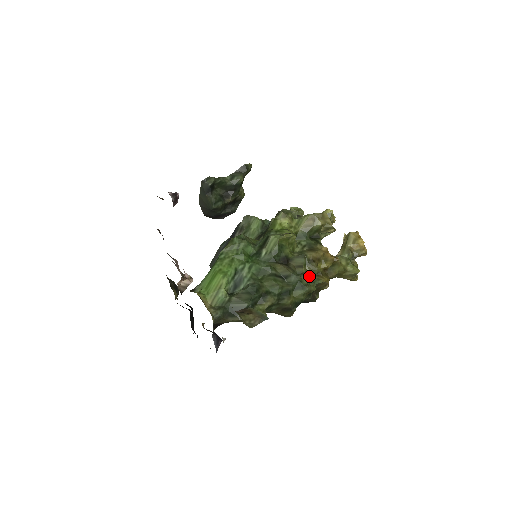
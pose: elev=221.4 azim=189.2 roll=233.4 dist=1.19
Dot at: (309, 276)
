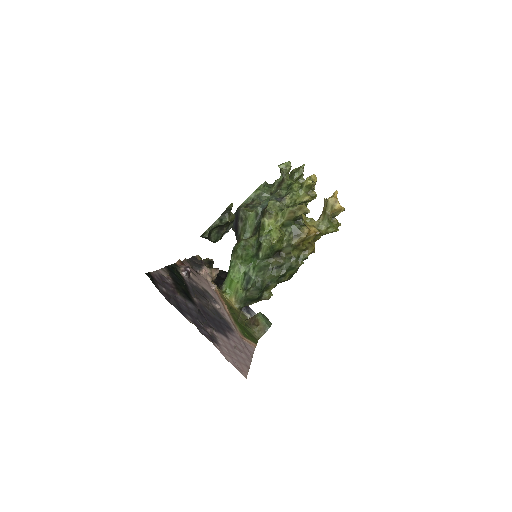
Dot at: (297, 256)
